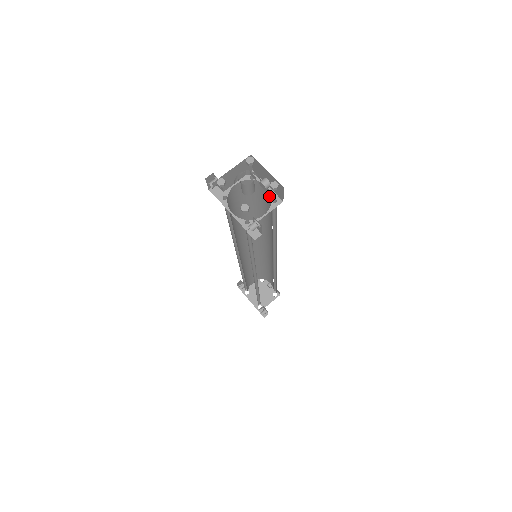
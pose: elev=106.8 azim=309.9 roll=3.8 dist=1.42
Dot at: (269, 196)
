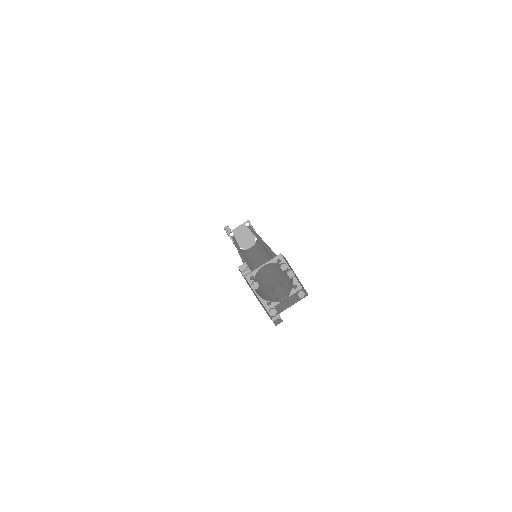
Dot at: occluded
